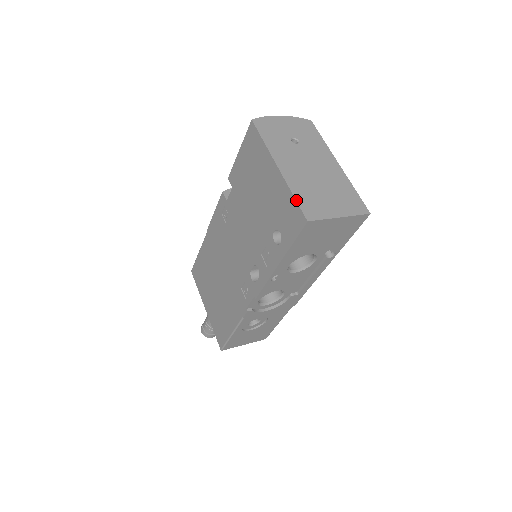
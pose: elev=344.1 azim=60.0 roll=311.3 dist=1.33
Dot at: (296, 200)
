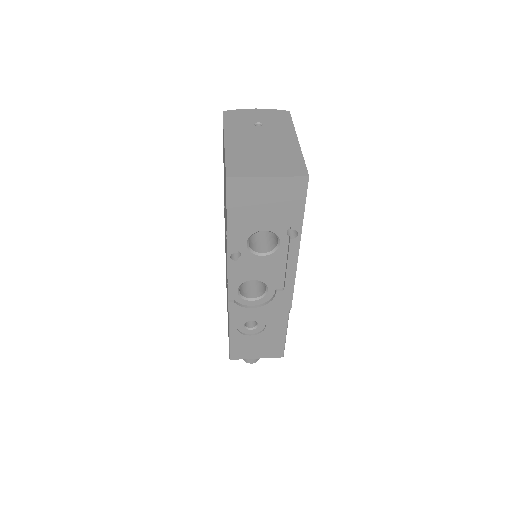
Dot at: (225, 163)
